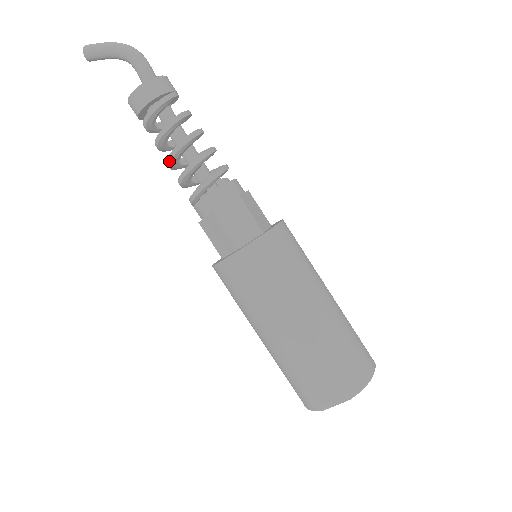
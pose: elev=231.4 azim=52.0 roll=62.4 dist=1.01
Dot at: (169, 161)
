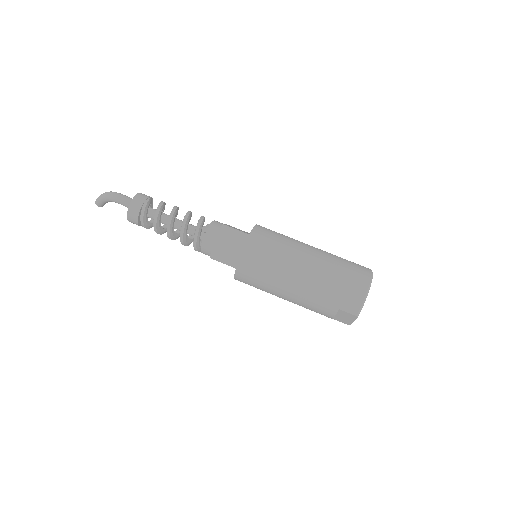
Dot at: occluded
